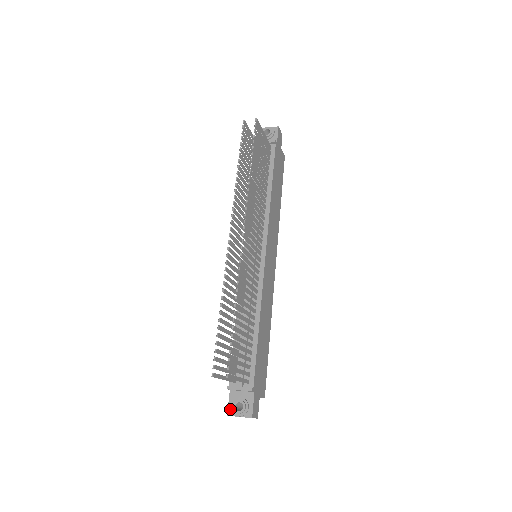
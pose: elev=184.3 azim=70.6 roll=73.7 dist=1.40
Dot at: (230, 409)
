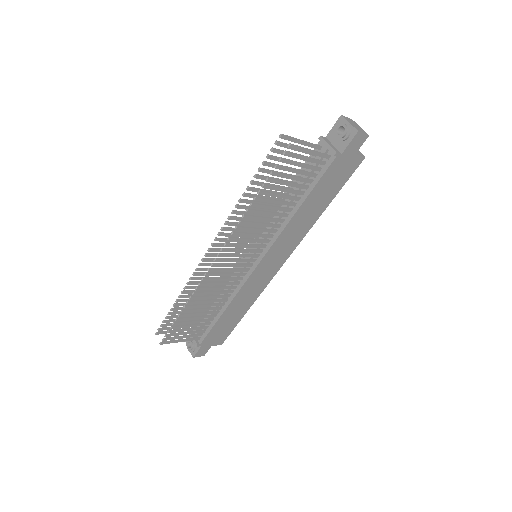
Dot at: occluded
